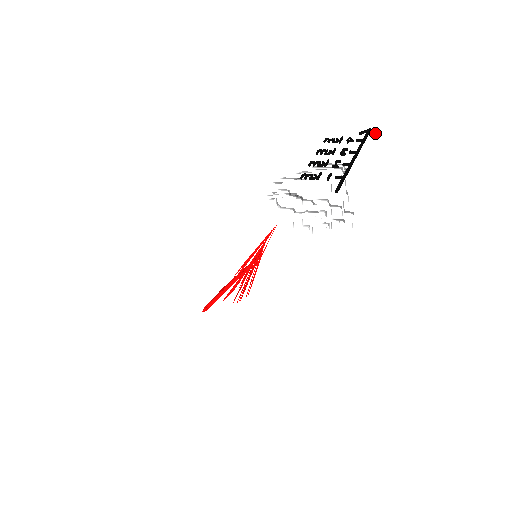
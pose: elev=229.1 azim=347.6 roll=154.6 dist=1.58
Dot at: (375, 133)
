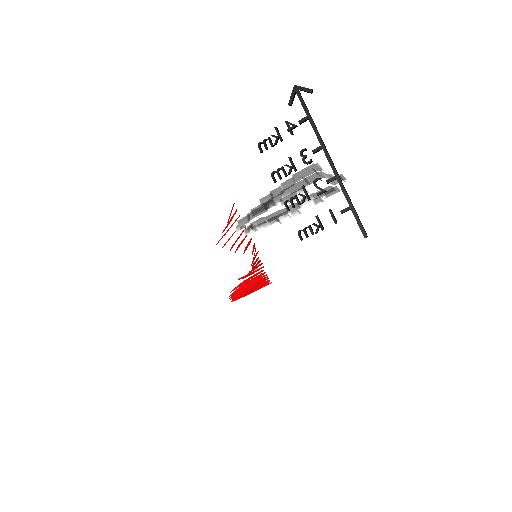
Dot at: (311, 92)
